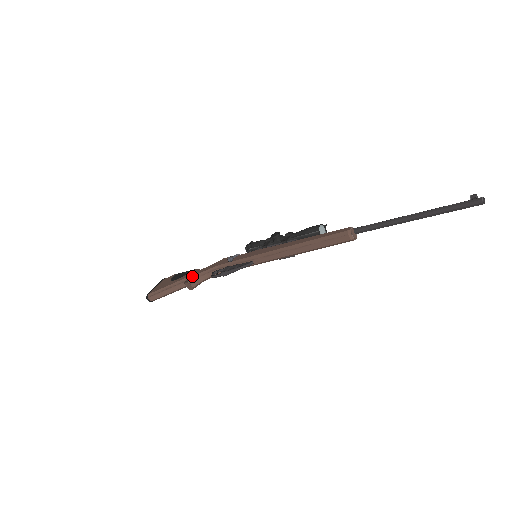
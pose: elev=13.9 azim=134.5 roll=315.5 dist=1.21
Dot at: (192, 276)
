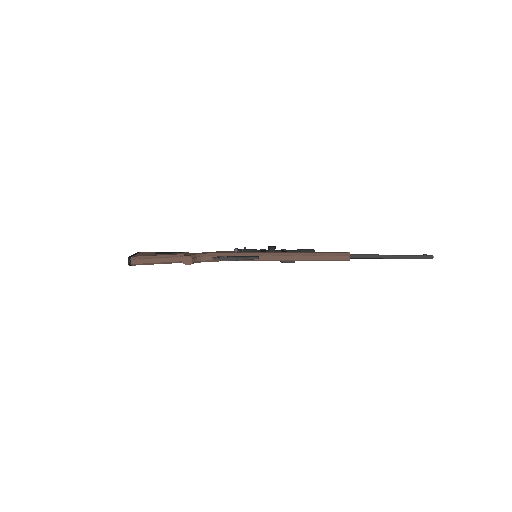
Dot at: (190, 254)
